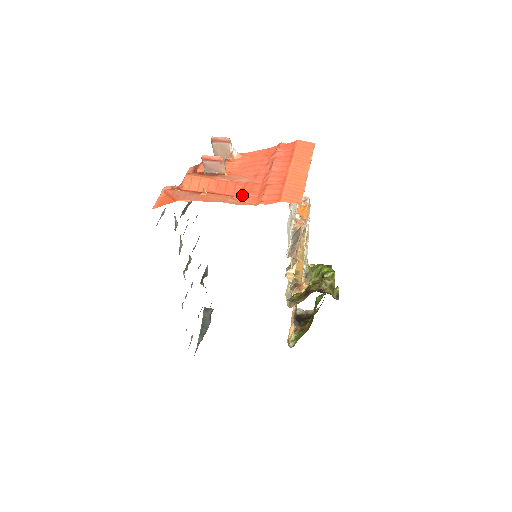
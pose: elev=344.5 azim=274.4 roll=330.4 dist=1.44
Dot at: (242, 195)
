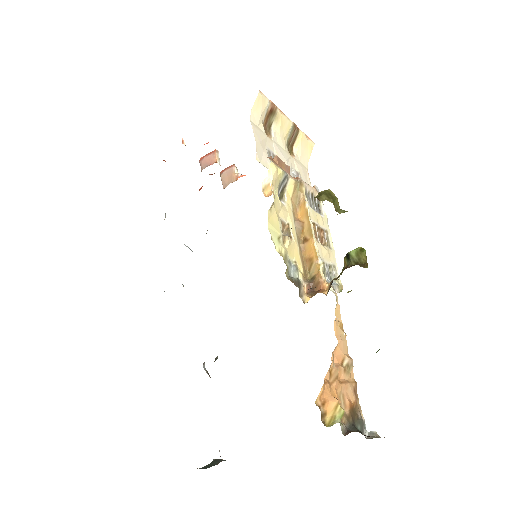
Dot at: occluded
